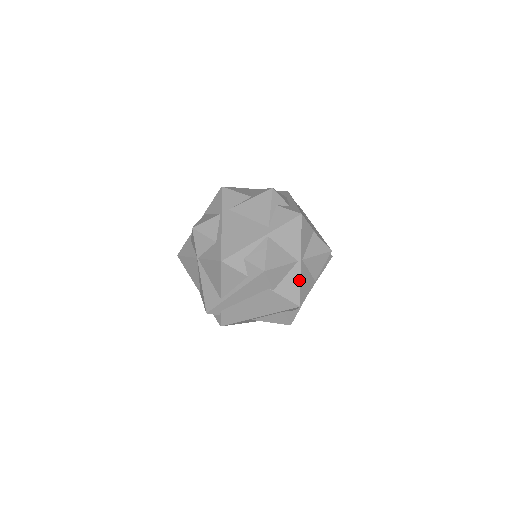
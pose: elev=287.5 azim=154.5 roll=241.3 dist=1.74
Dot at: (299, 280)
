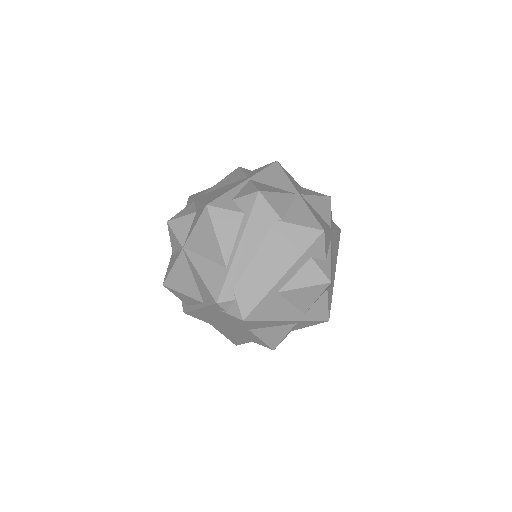
Dot at: (307, 208)
